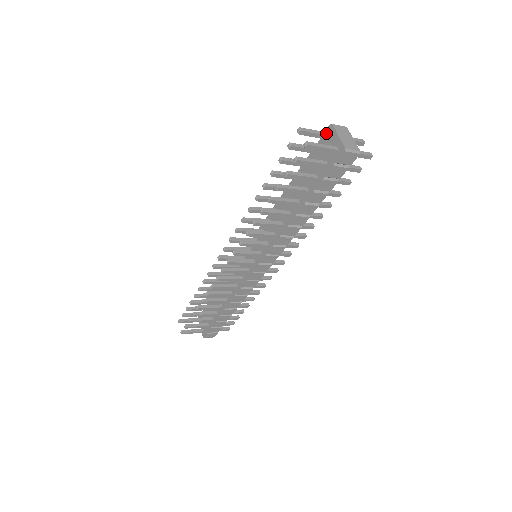
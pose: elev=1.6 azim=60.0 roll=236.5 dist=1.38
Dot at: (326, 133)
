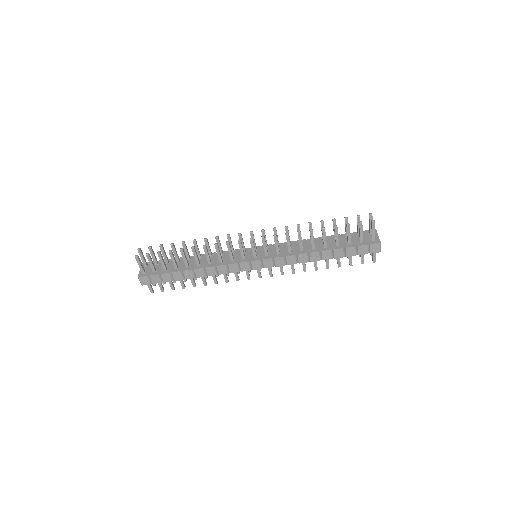
Dot at: occluded
